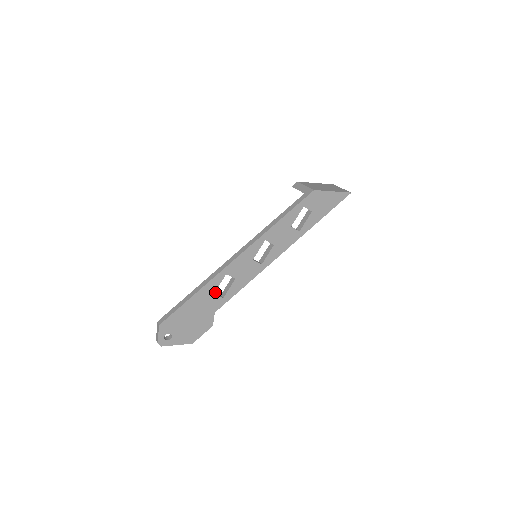
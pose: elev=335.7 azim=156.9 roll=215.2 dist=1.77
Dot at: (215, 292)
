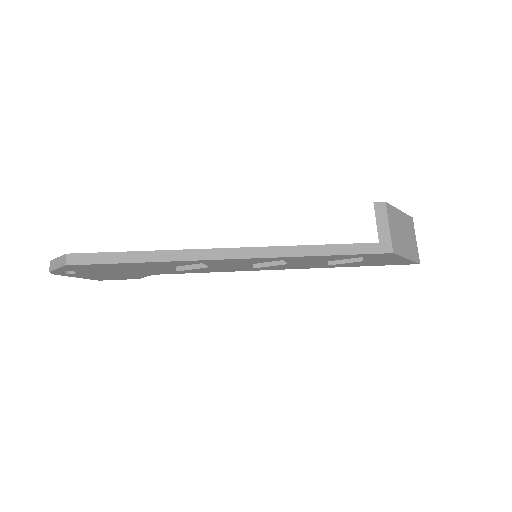
Dot at: occluded
